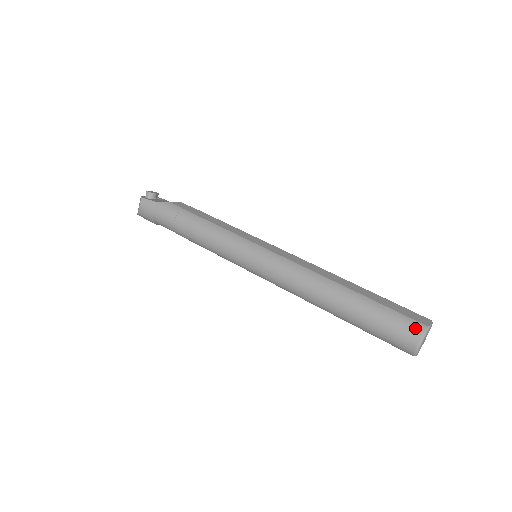
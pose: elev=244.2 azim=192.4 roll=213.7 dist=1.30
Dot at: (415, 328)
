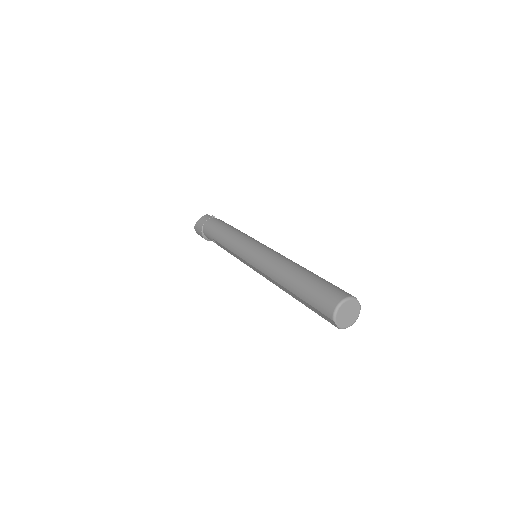
Dot at: (345, 293)
